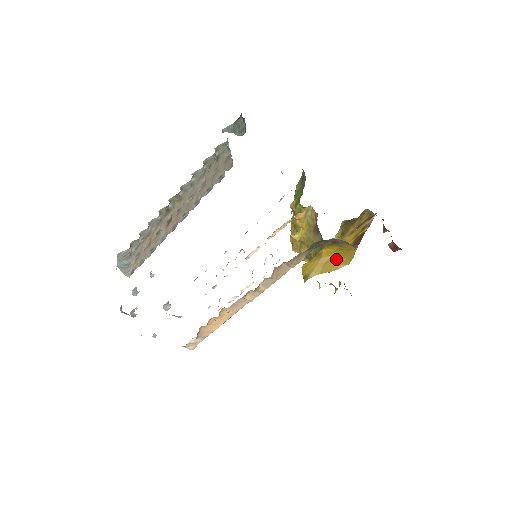
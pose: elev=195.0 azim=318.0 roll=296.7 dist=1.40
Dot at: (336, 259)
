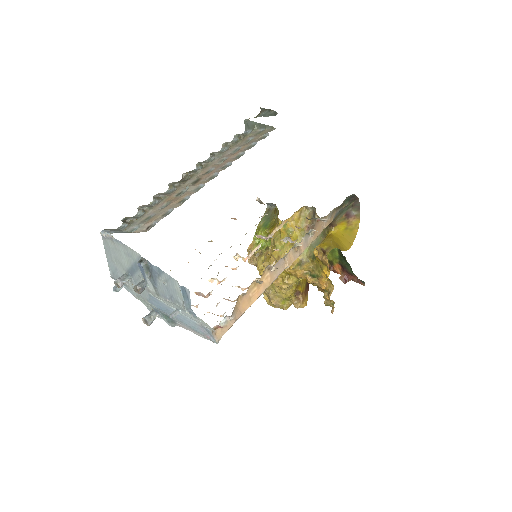
Dot at: (342, 241)
